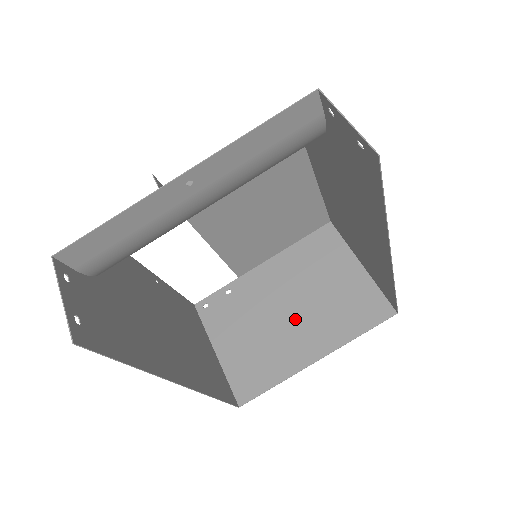
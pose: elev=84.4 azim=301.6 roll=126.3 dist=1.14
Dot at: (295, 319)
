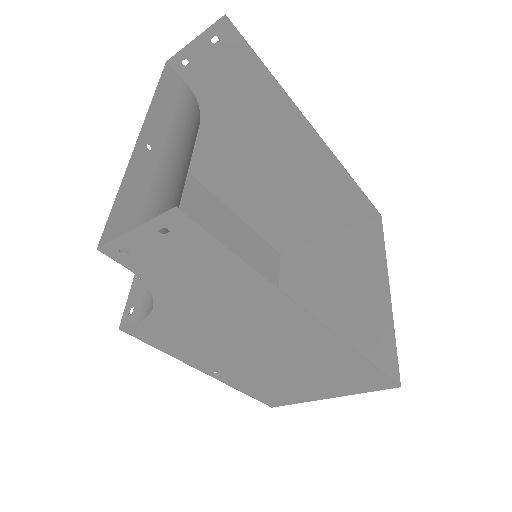
Dot at: (341, 302)
